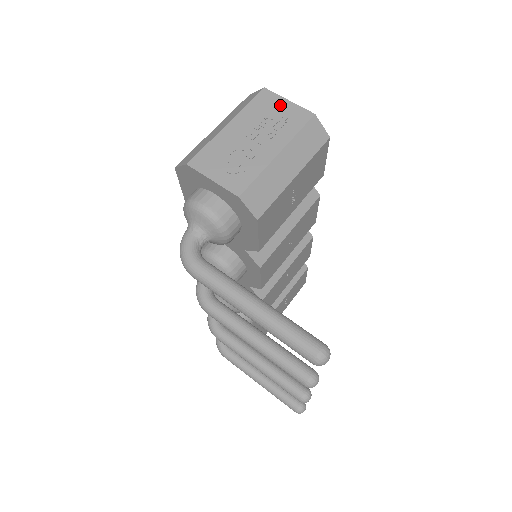
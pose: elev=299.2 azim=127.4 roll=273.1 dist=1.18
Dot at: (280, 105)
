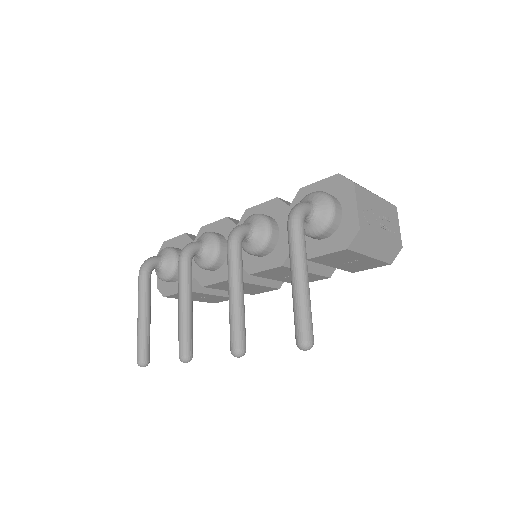
Dot at: (396, 223)
